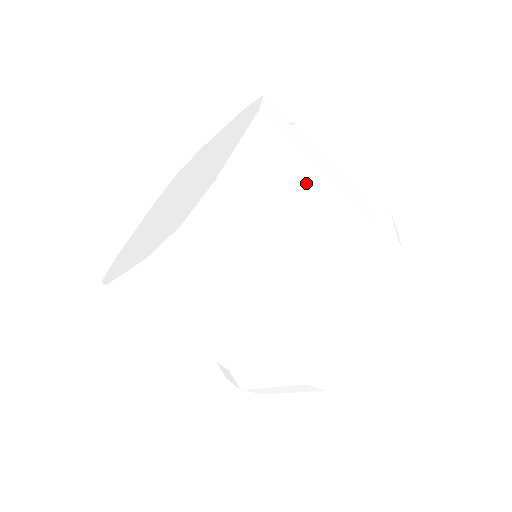
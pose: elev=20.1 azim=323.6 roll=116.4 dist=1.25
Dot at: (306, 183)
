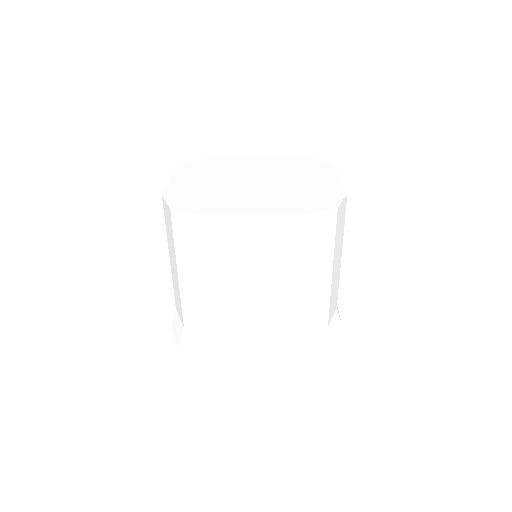
Dot at: occluded
